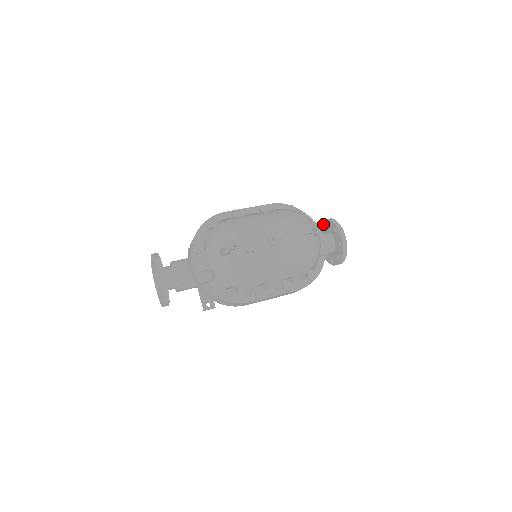
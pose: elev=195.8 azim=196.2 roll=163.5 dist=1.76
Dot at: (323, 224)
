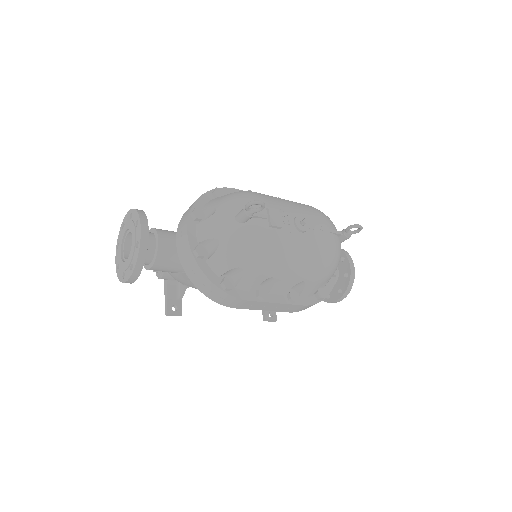
Dot at: occluded
